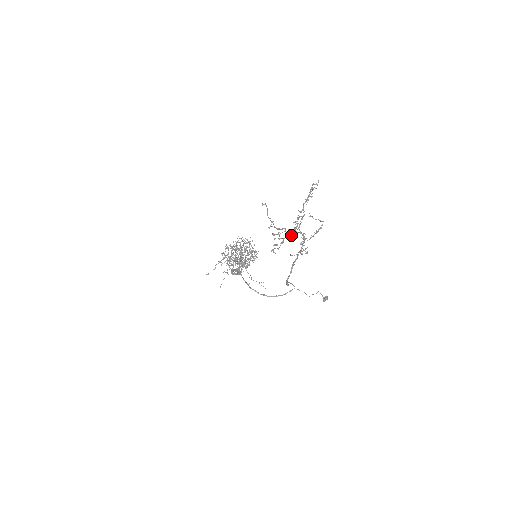
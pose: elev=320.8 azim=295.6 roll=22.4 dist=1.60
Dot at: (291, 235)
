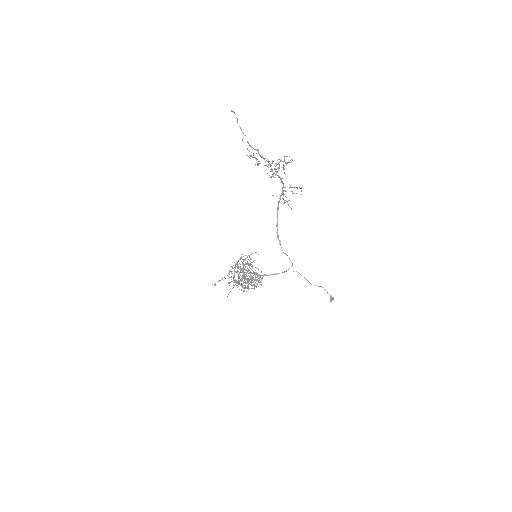
Dot at: (270, 177)
